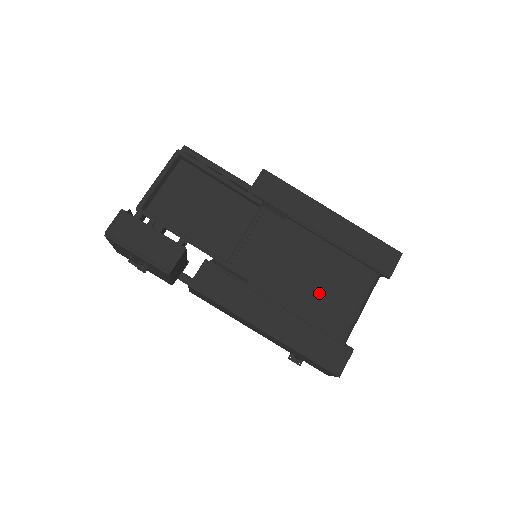
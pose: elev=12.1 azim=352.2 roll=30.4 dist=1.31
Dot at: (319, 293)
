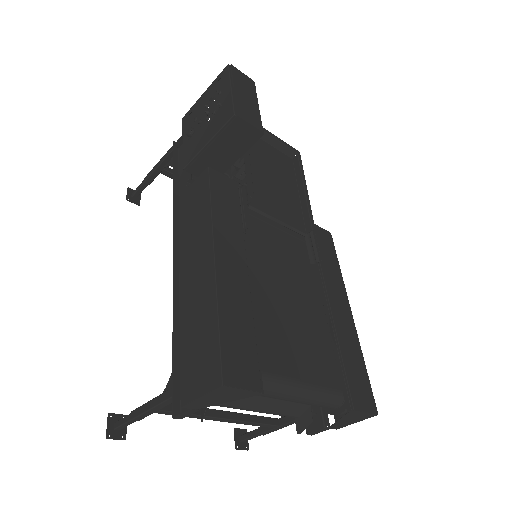
Dot at: (283, 323)
